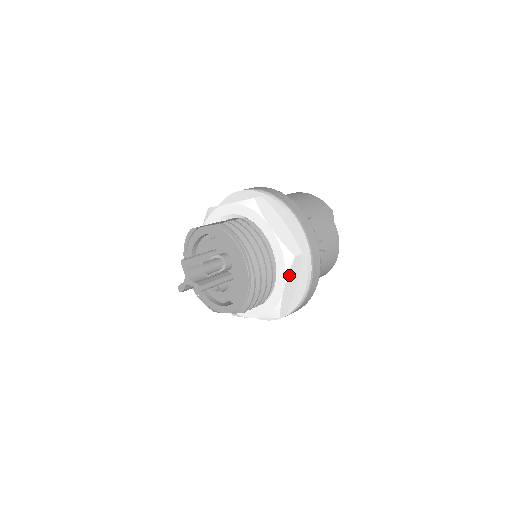
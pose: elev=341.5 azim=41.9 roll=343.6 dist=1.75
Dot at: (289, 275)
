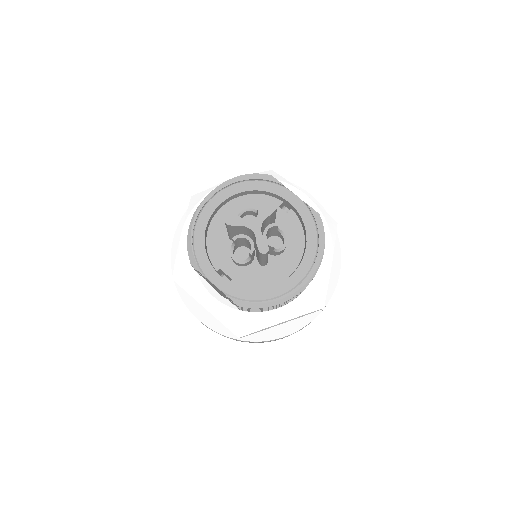
Dot at: (300, 316)
